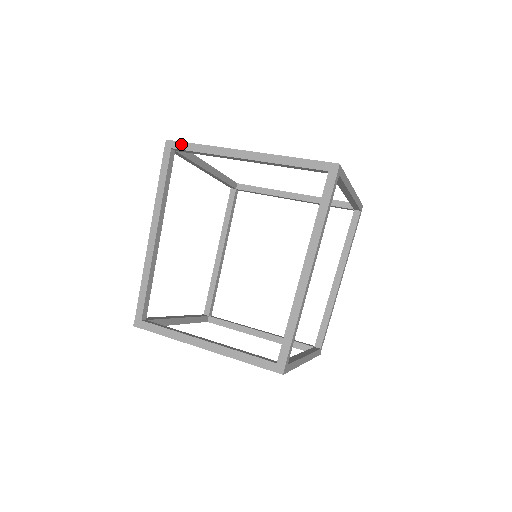
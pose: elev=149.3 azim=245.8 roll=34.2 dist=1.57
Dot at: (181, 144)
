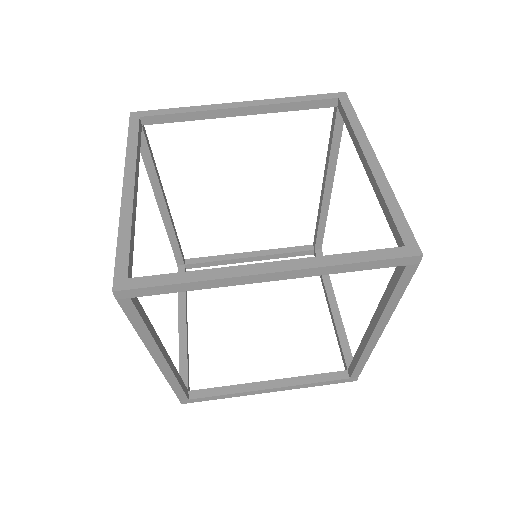
Dot at: (146, 291)
